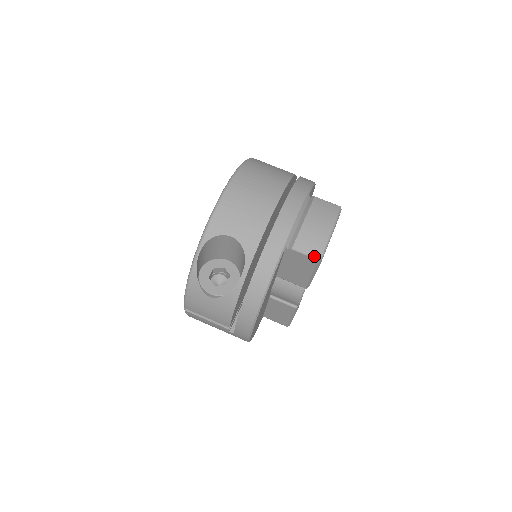
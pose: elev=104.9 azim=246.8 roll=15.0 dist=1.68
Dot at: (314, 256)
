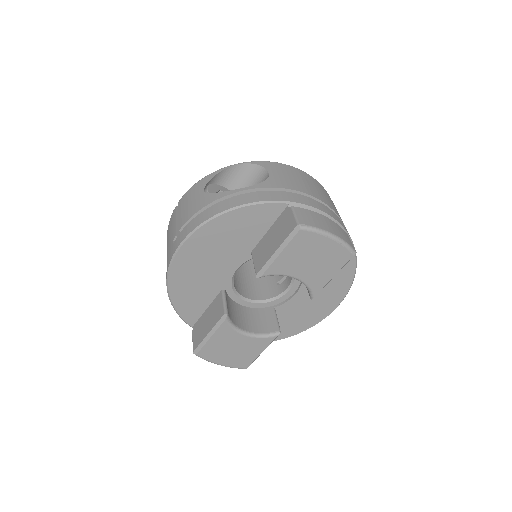
Dot at: (299, 220)
